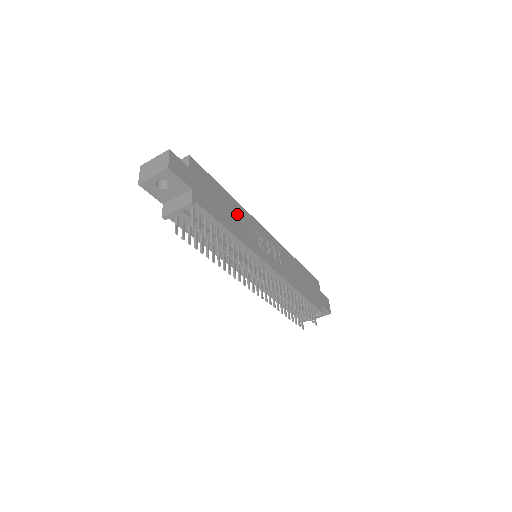
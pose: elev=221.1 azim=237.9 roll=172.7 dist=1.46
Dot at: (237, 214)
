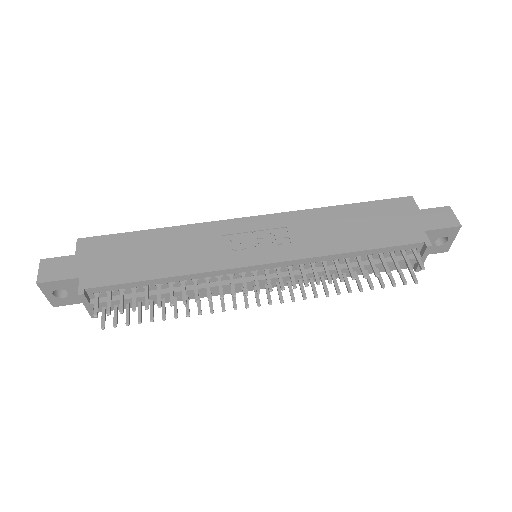
Dot at: (176, 243)
